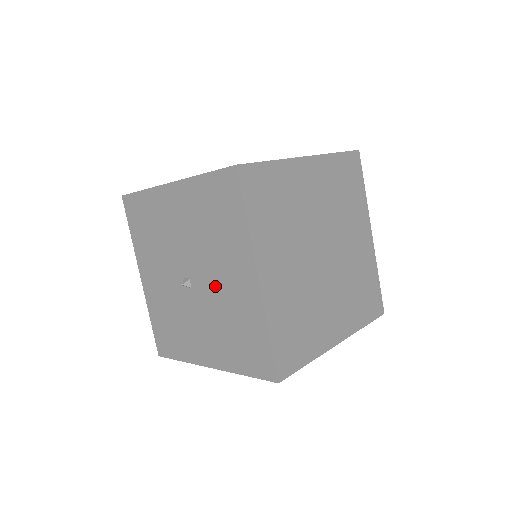
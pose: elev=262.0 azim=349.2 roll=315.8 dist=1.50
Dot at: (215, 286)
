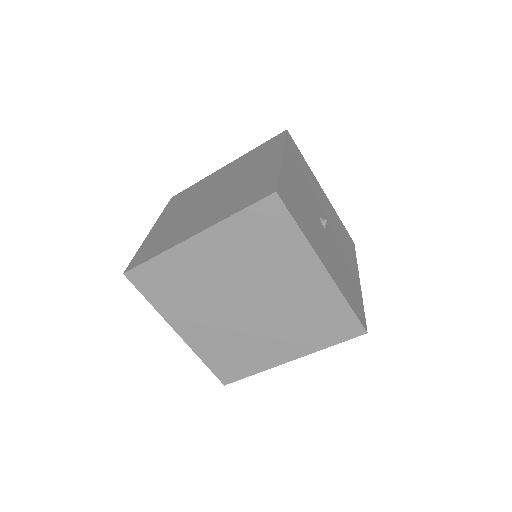
Dot at: occluded
